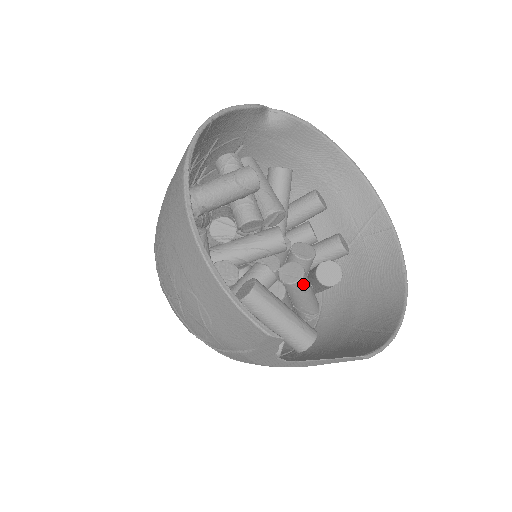
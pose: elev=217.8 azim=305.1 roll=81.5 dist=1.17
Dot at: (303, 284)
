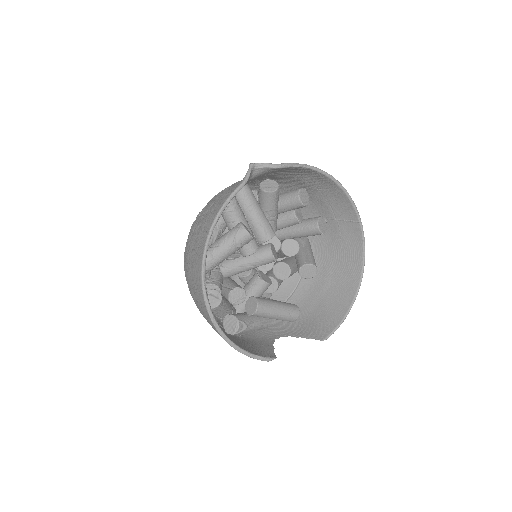
Dot at: occluded
